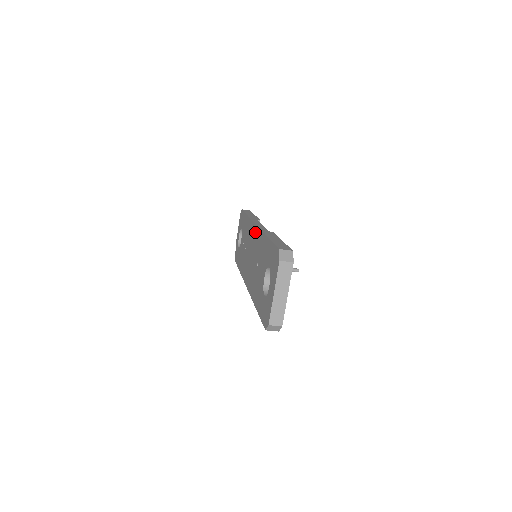
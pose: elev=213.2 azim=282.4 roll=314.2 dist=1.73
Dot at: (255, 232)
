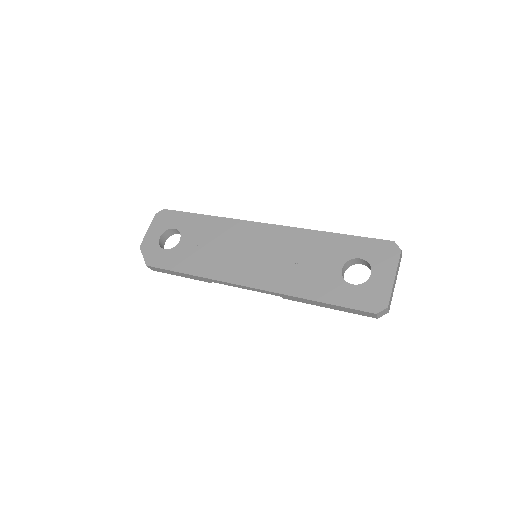
Dot at: (269, 230)
